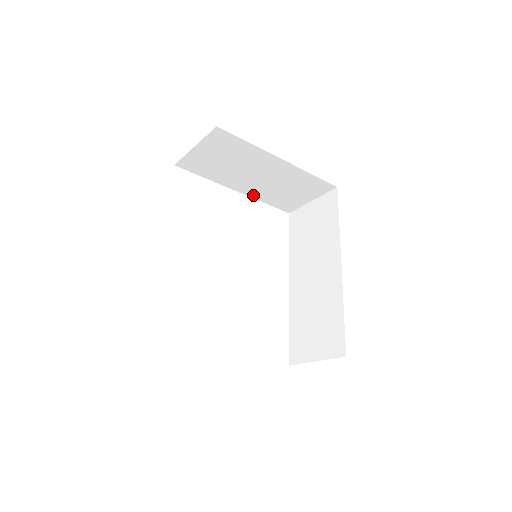
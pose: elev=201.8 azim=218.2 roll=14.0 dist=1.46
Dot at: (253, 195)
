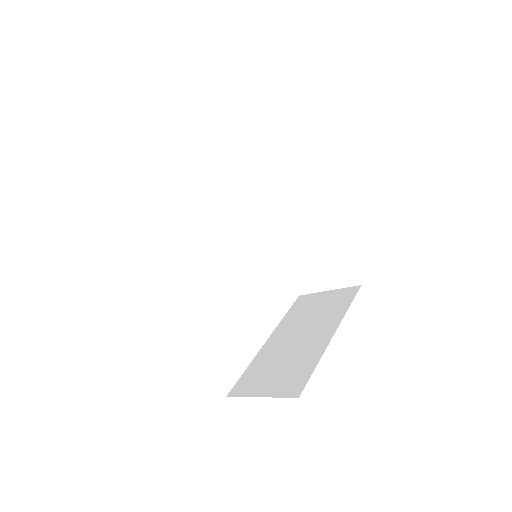
Dot at: occluded
